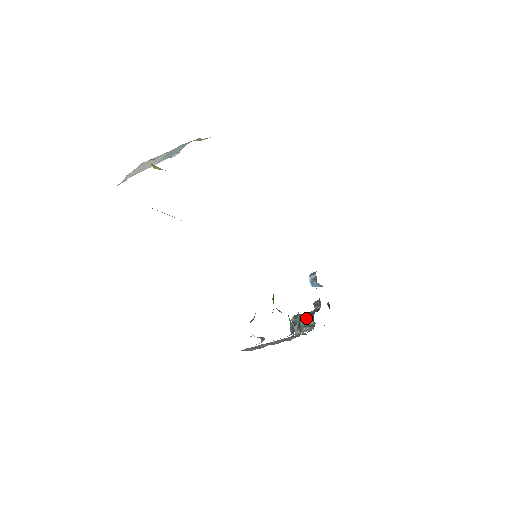
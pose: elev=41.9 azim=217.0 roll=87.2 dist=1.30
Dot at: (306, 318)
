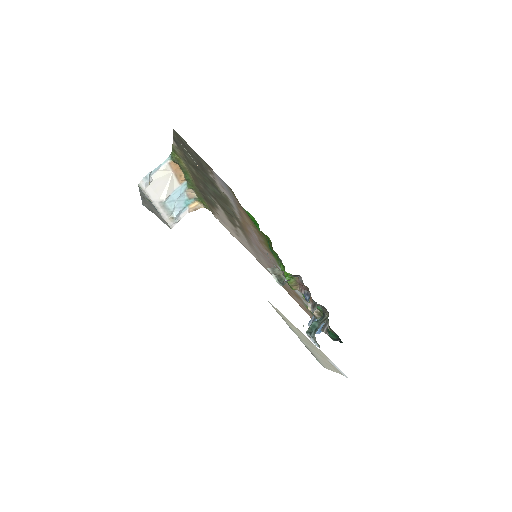
Dot at: occluded
